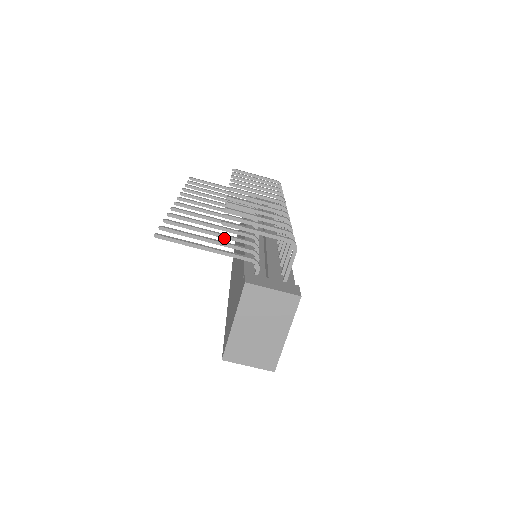
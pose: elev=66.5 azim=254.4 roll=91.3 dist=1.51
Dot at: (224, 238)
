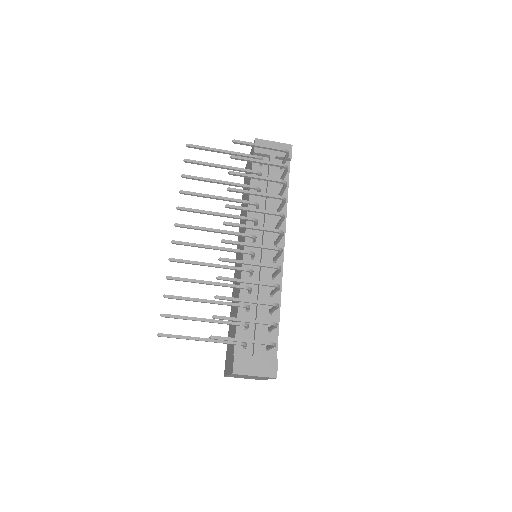
Dot at: (218, 304)
